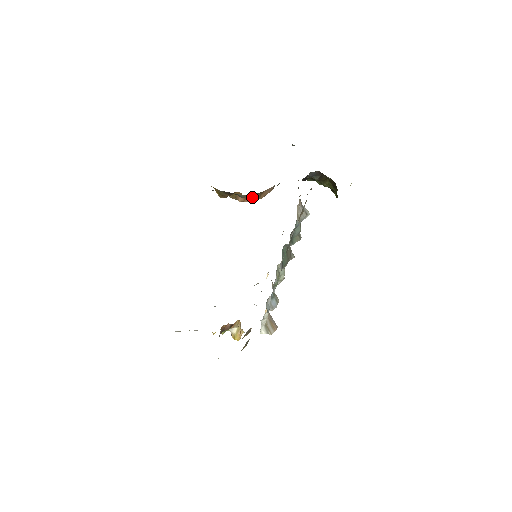
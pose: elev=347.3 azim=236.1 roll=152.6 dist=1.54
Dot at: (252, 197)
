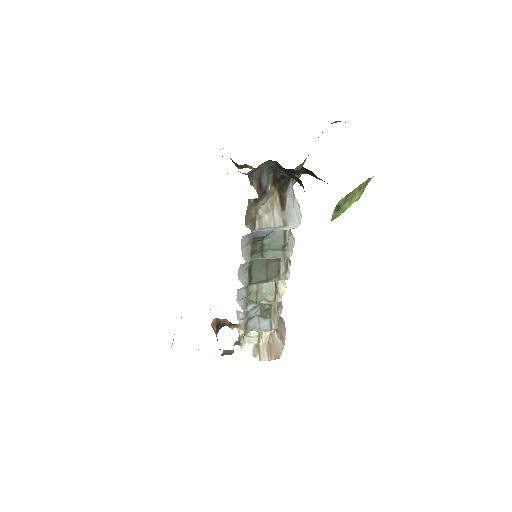
Dot at: occluded
